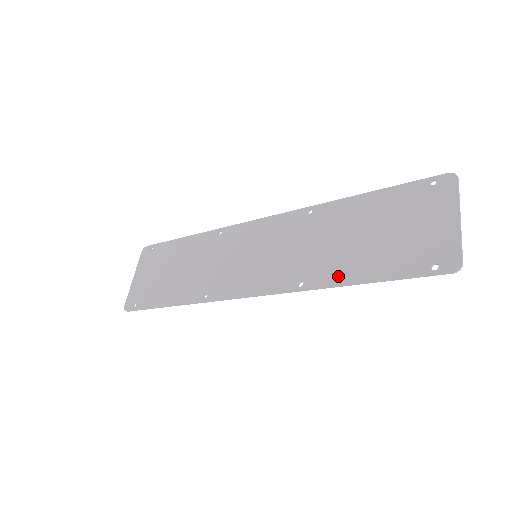
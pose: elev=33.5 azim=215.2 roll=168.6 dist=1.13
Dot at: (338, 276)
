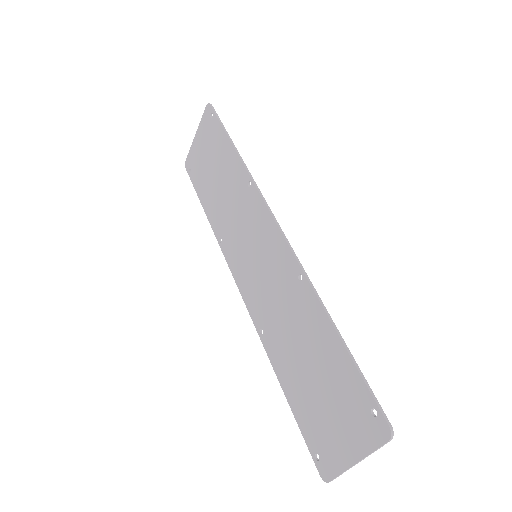
Dot at: (278, 365)
